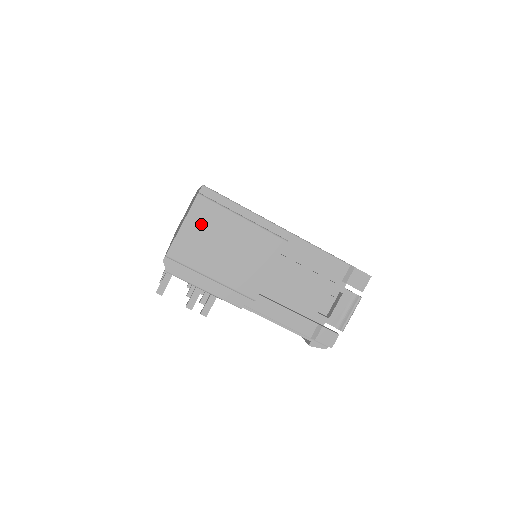
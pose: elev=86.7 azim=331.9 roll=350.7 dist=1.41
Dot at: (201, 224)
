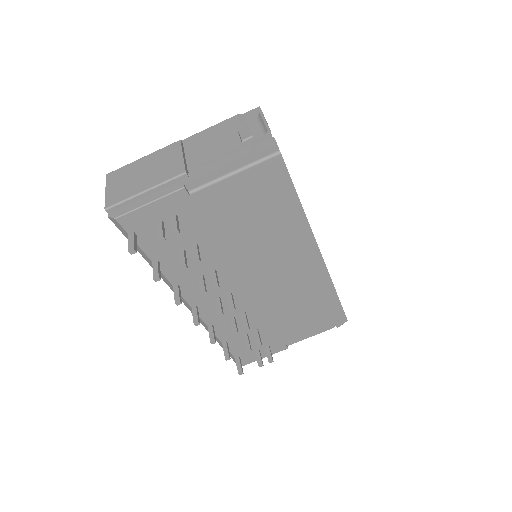
Dot at: (118, 181)
